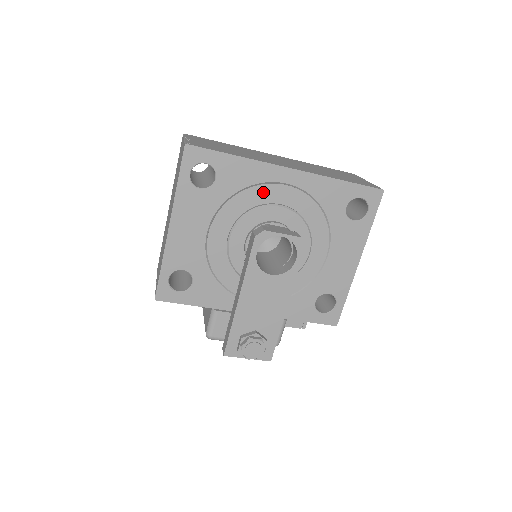
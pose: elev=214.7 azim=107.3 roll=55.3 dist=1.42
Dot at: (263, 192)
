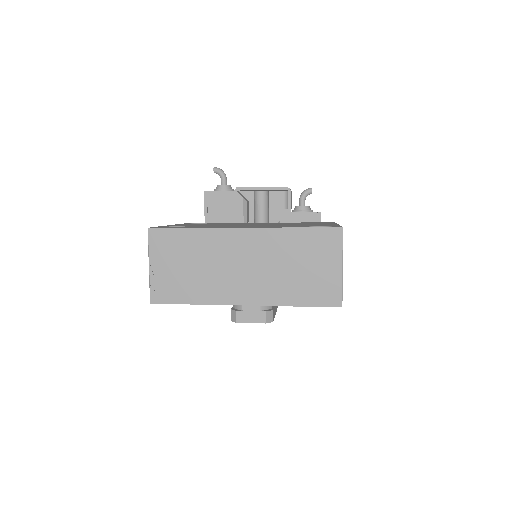
Dot at: occluded
